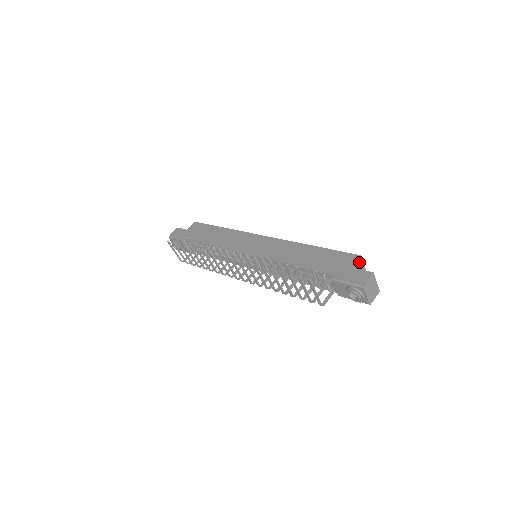
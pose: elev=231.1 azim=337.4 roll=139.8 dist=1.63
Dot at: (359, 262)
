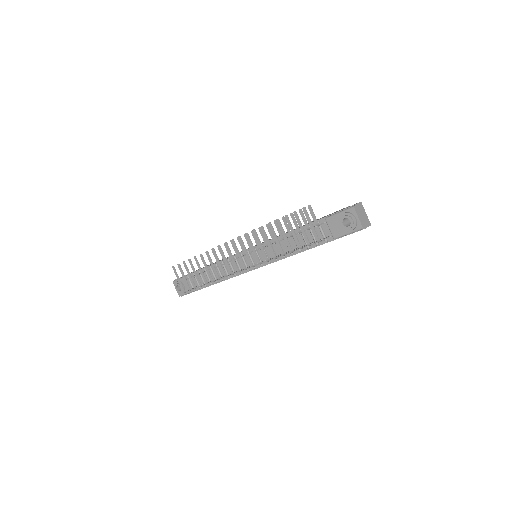
Dot at: occluded
